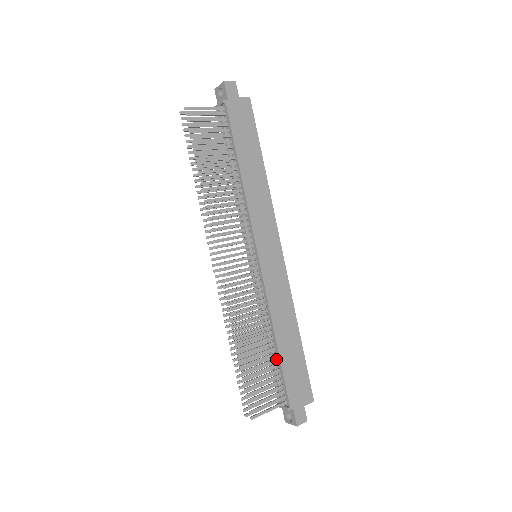
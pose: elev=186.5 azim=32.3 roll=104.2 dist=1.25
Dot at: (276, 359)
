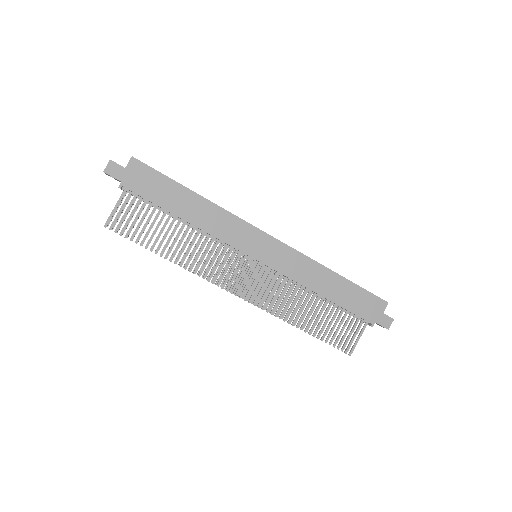
Dot at: (335, 305)
